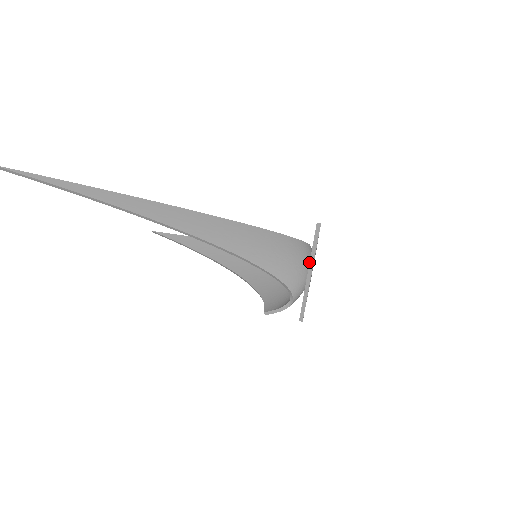
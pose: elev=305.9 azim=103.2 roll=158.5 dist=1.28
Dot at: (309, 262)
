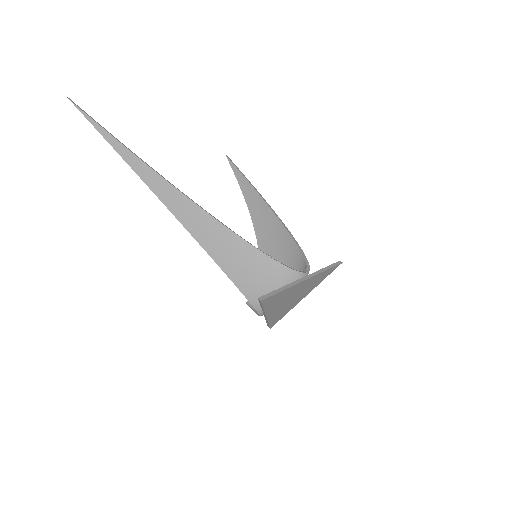
Dot at: occluded
